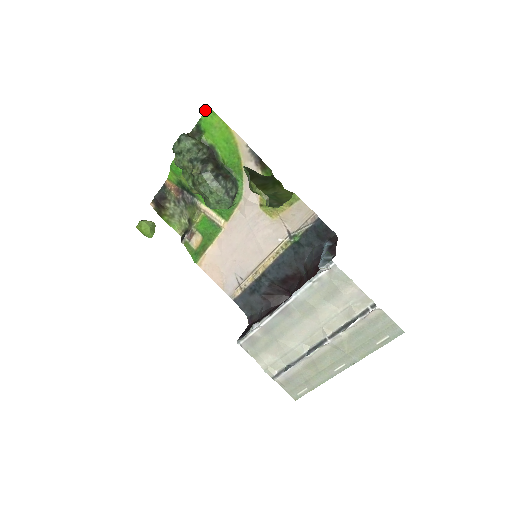
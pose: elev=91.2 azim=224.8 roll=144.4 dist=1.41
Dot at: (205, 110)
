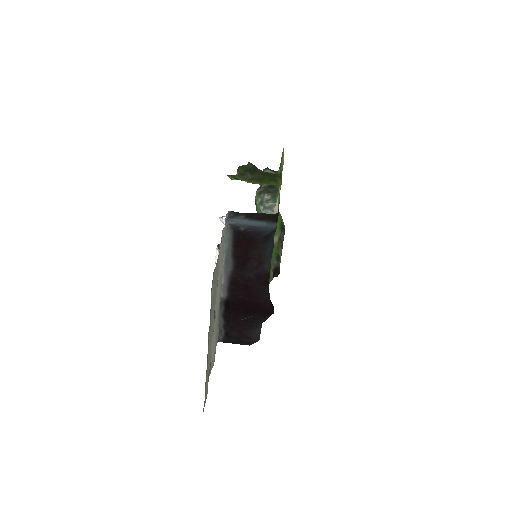
Dot at: occluded
